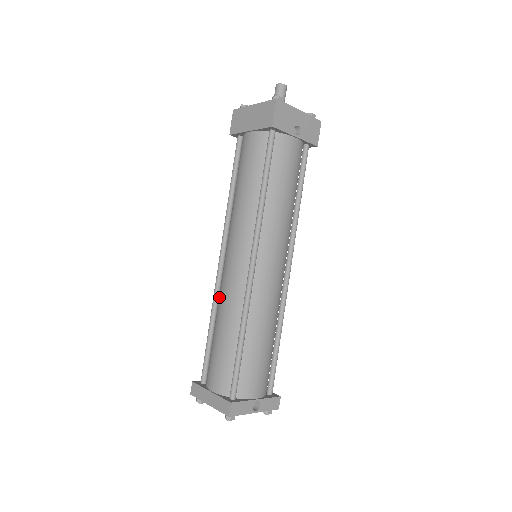
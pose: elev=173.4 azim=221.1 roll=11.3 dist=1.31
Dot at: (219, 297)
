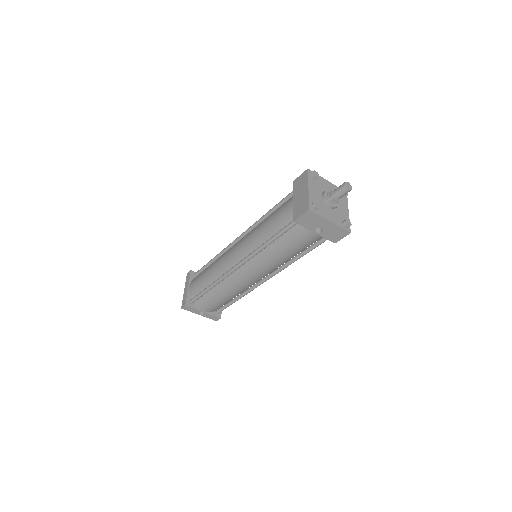
Dot at: occluded
